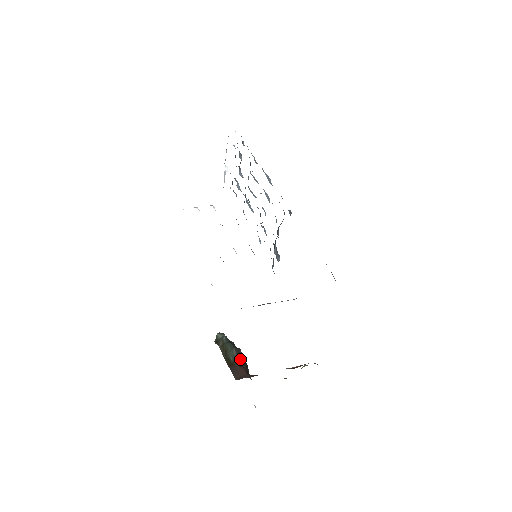
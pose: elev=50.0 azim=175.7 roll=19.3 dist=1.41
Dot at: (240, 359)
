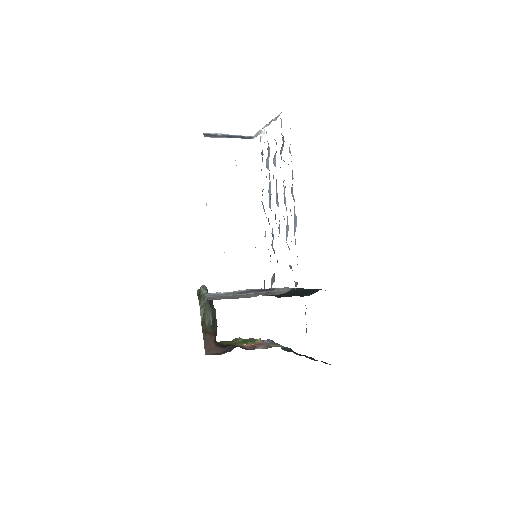
Dot at: (213, 323)
